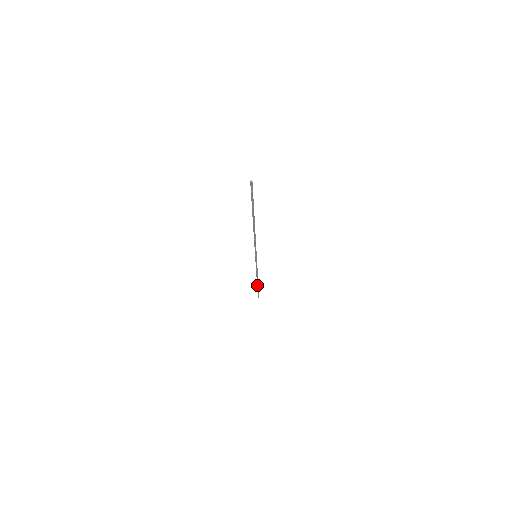
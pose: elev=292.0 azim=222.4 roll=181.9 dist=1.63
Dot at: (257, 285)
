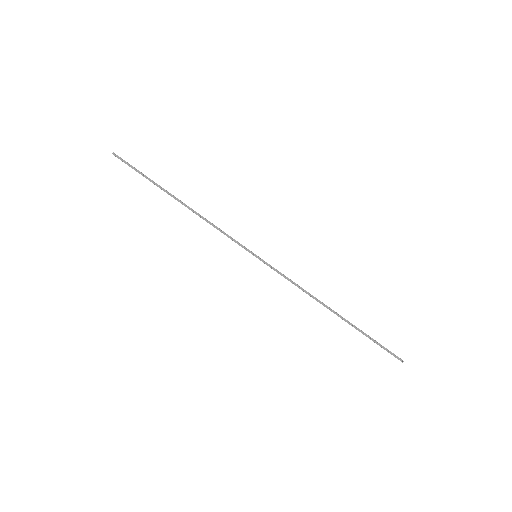
Dot at: (349, 324)
